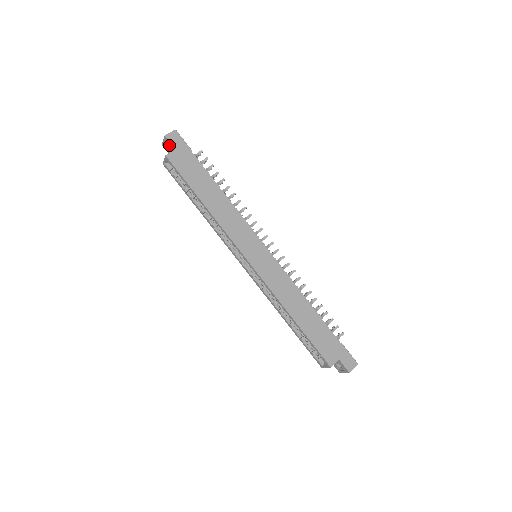
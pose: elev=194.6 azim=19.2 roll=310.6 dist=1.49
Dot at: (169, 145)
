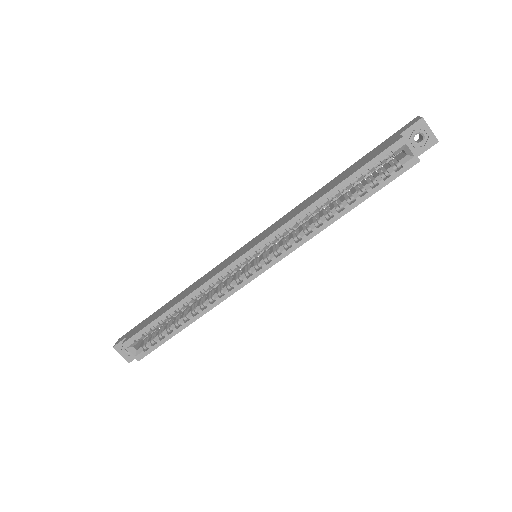
Dot at: occluded
